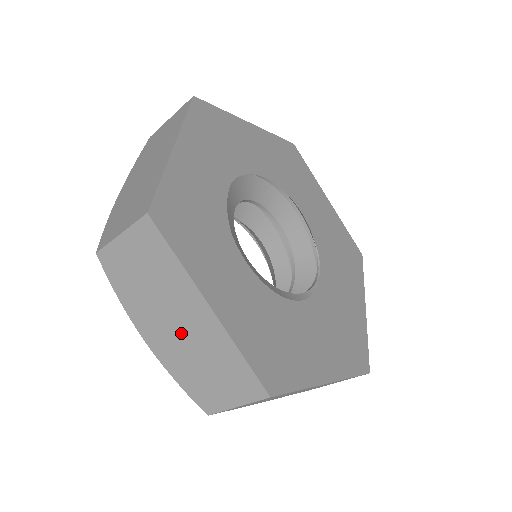
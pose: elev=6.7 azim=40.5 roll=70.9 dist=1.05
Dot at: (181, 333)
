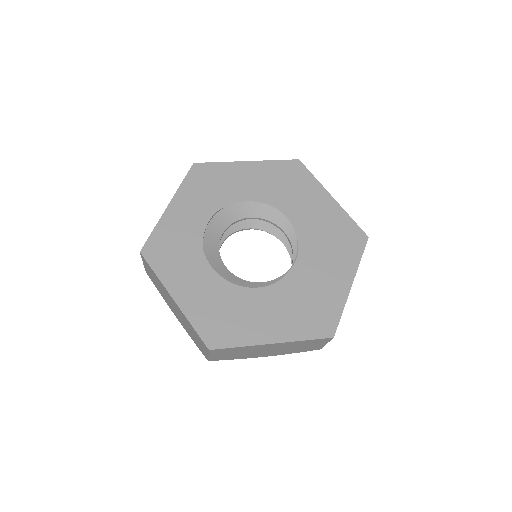
Dot at: (178, 313)
